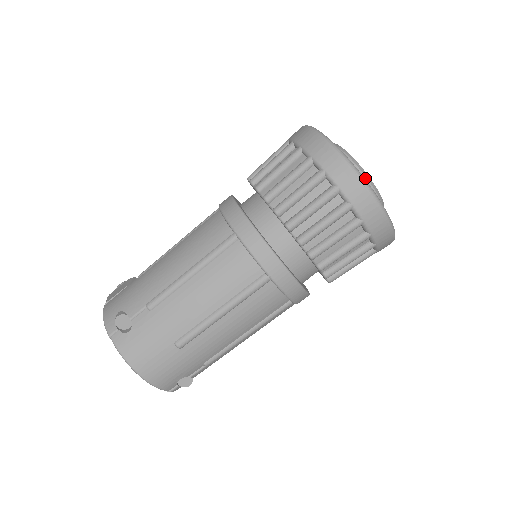
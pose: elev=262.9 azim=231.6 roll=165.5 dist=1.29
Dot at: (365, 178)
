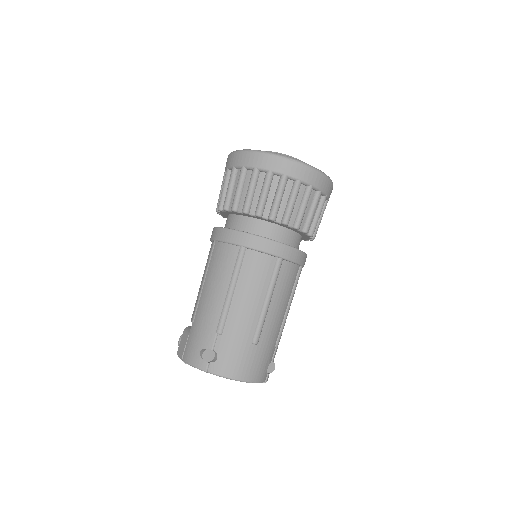
Dot at: occluded
